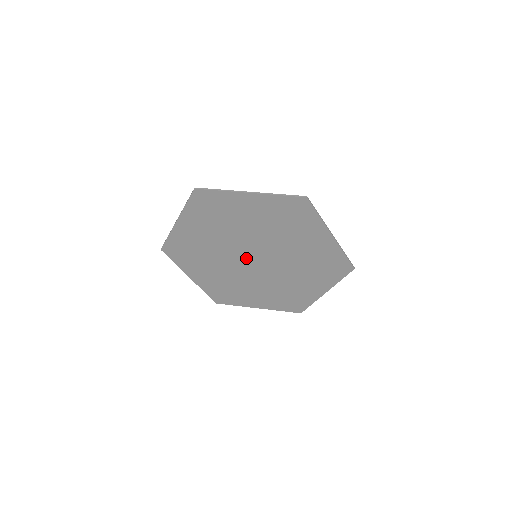
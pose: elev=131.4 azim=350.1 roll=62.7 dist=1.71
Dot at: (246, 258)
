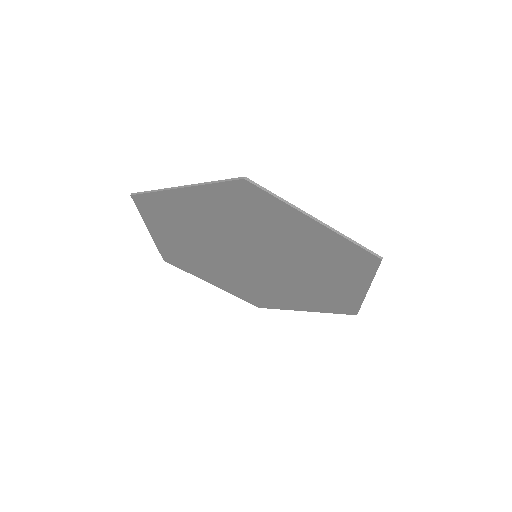
Dot at: (244, 255)
